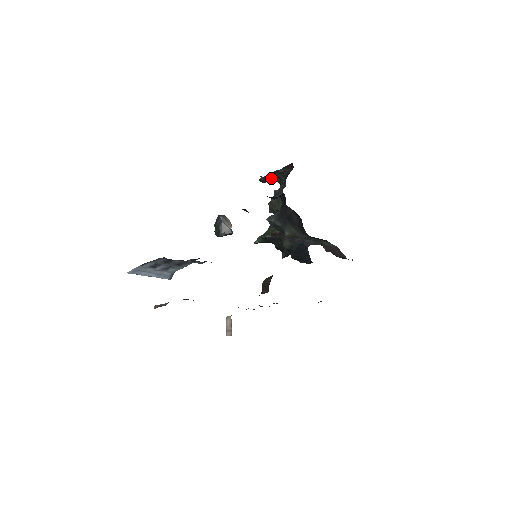
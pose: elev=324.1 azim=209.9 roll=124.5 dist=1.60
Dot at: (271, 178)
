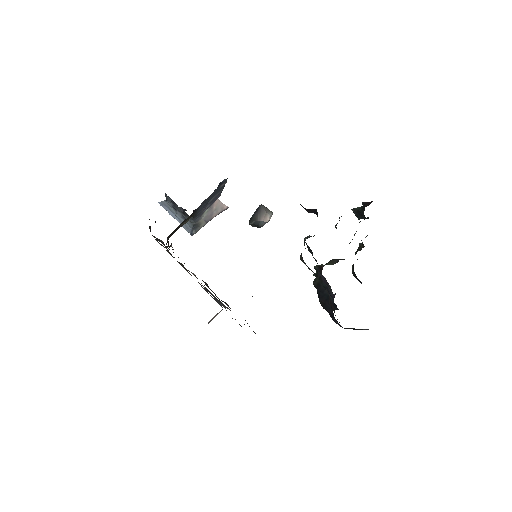
Dot at: (361, 213)
